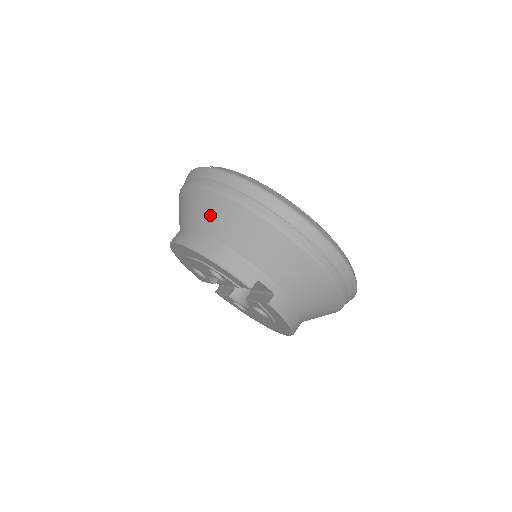
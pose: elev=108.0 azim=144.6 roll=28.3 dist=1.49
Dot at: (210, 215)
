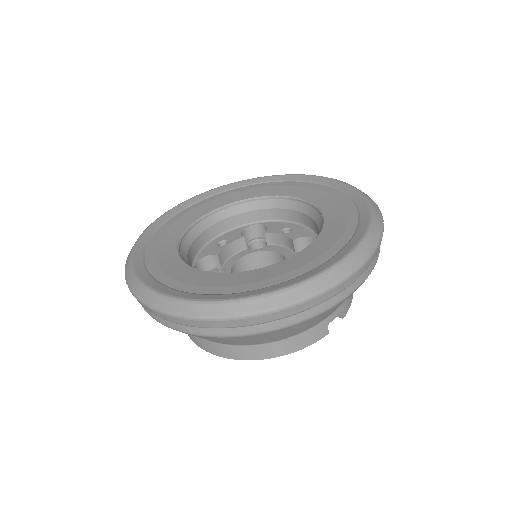
Dot at: (243, 342)
